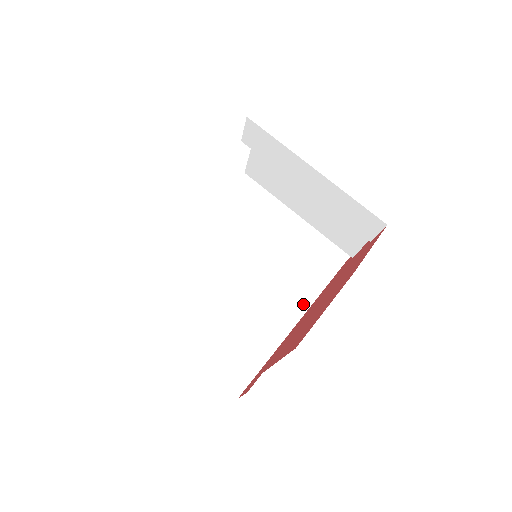
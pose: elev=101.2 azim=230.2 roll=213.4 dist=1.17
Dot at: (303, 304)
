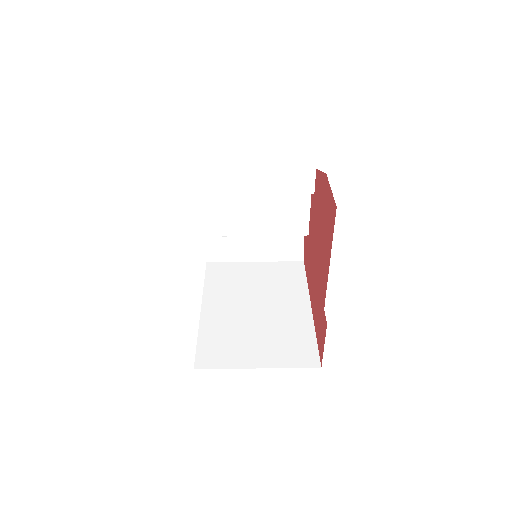
Dot at: (303, 294)
